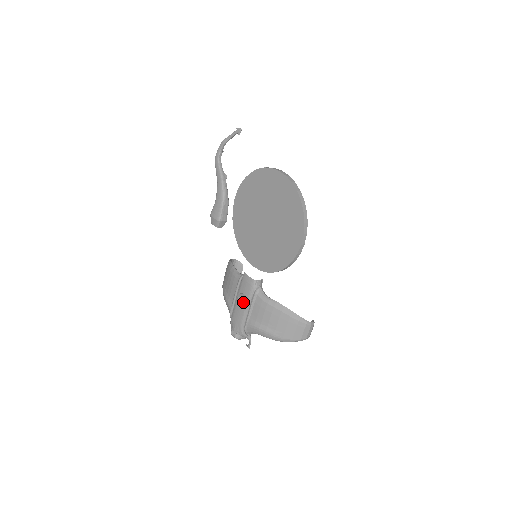
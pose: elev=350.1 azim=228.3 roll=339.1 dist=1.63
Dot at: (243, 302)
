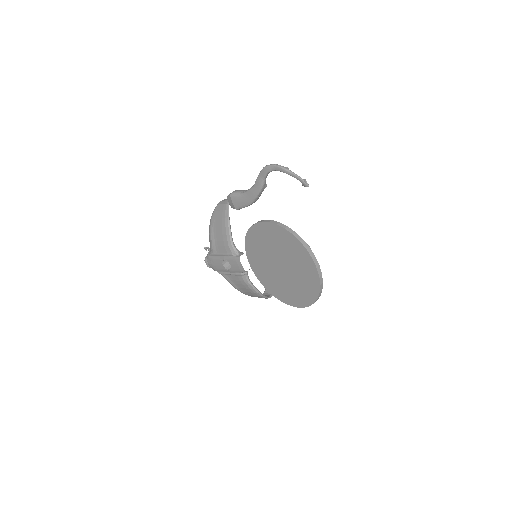
Dot at: occluded
